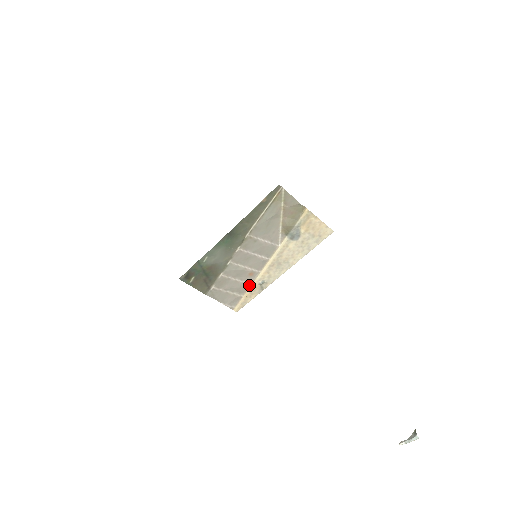
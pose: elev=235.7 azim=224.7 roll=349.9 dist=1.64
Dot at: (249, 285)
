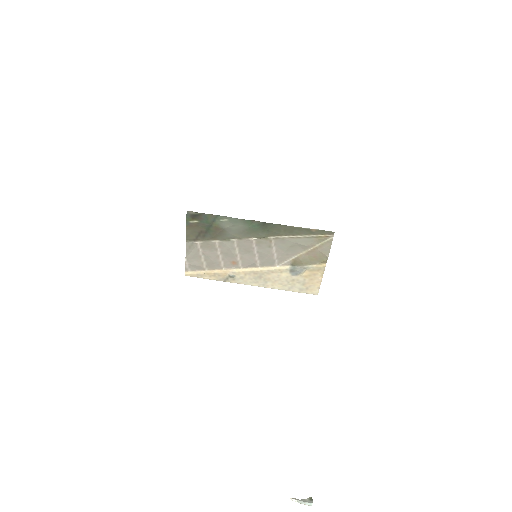
Dot at: (221, 268)
